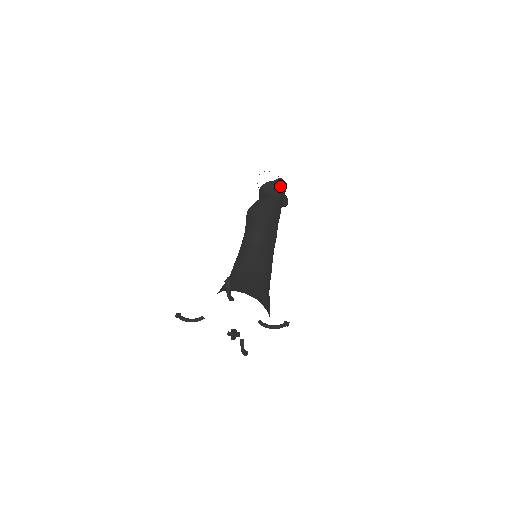
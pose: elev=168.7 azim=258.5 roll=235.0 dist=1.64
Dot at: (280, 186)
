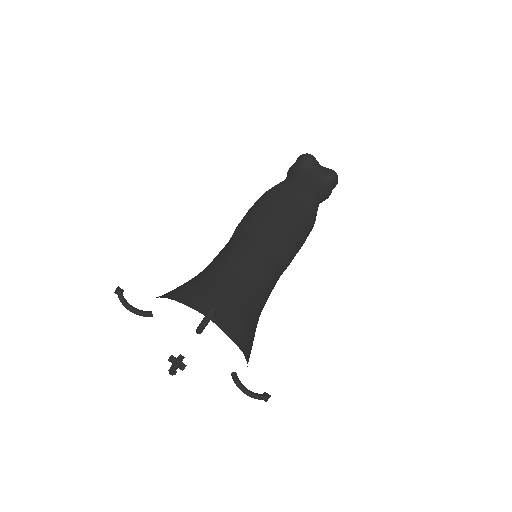
Dot at: (299, 163)
